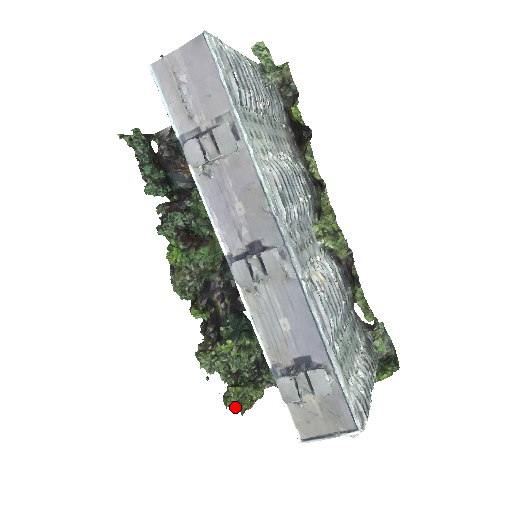
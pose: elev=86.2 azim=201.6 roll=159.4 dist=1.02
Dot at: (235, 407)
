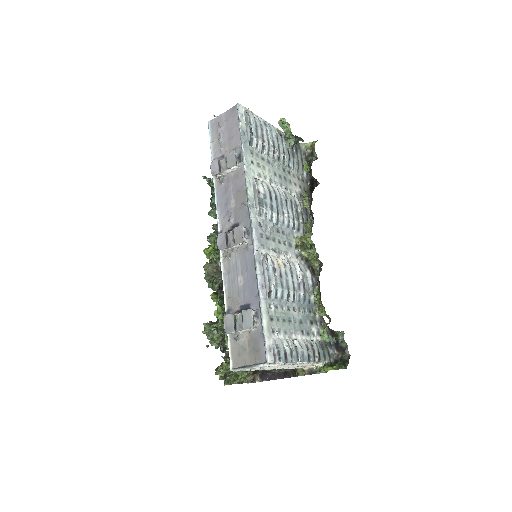
Dot at: (223, 379)
